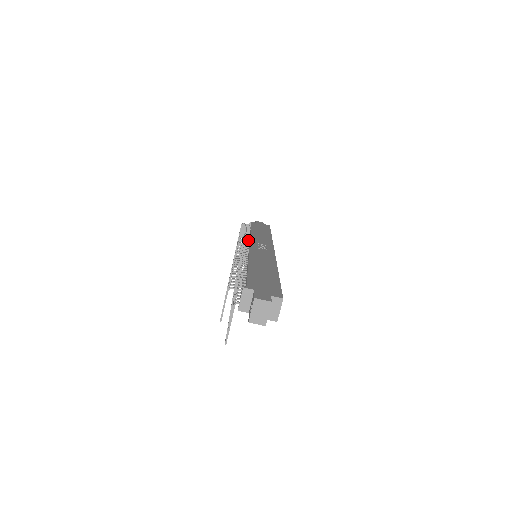
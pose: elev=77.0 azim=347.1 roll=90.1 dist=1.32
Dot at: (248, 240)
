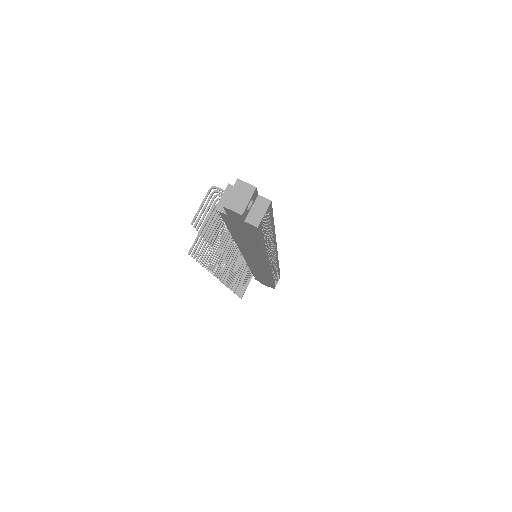
Dot at: occluded
